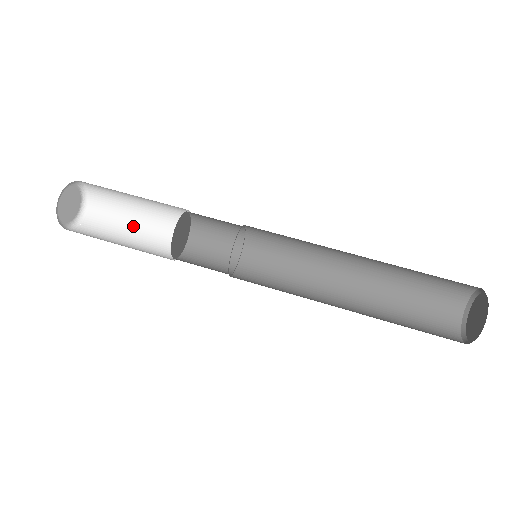
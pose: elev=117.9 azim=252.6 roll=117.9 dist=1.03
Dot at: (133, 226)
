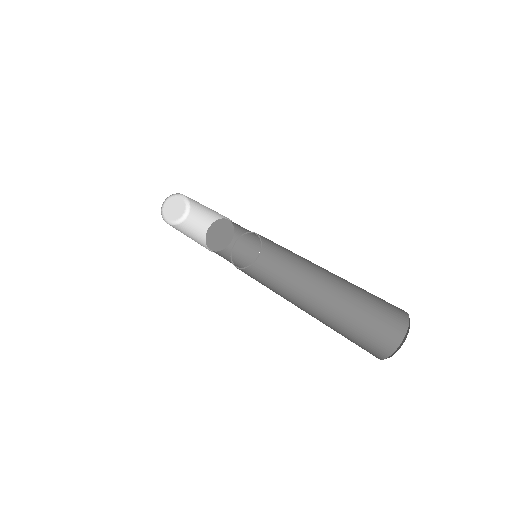
Dot at: (208, 226)
